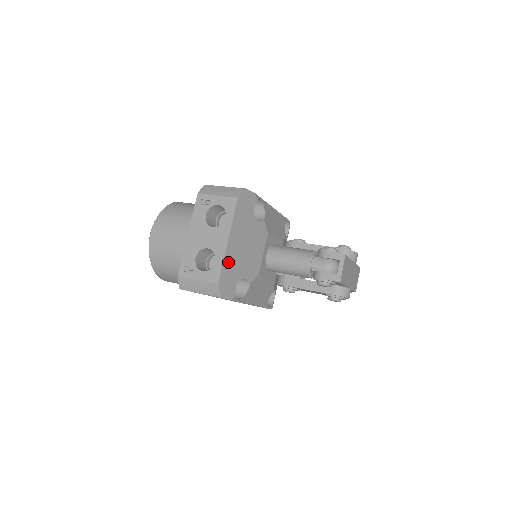
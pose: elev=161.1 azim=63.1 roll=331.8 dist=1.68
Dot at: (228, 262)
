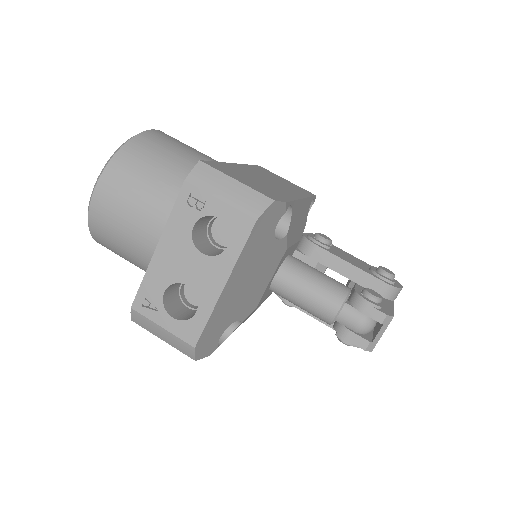
Dot at: (217, 314)
